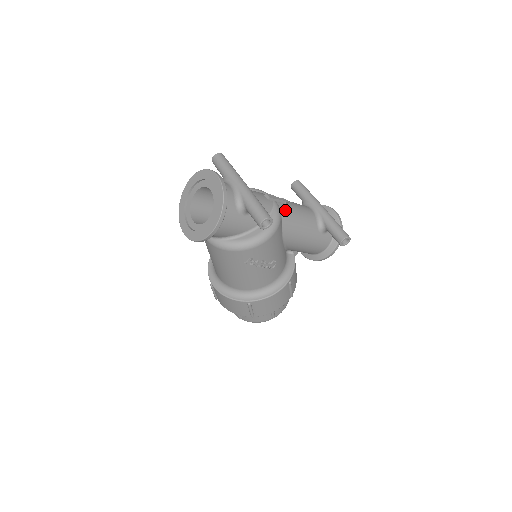
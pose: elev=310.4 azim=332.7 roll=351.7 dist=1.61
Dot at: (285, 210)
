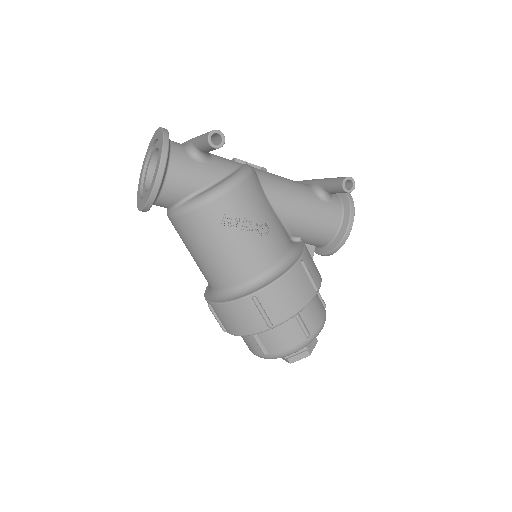
Dot at: (261, 171)
